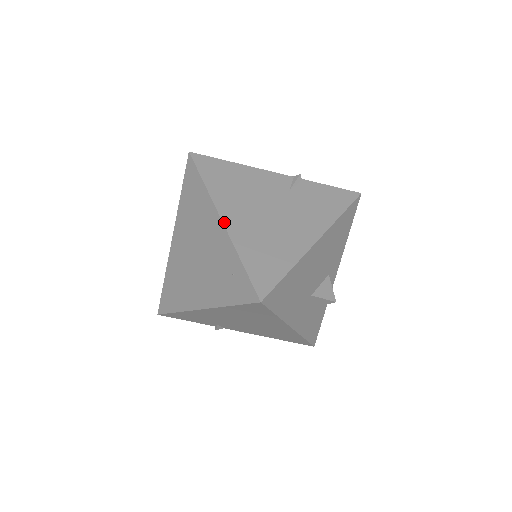
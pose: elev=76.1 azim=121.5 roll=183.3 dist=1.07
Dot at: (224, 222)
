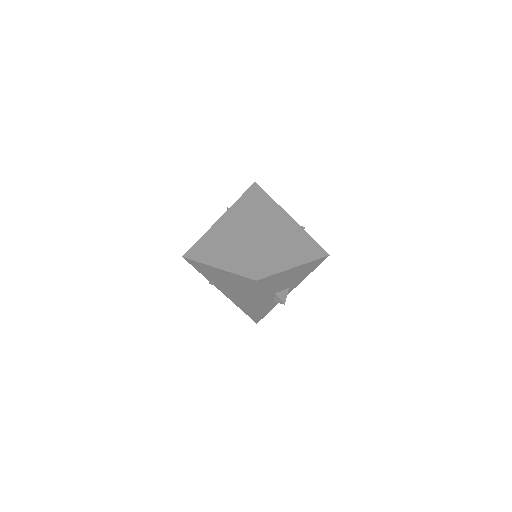
Dot at: (256, 231)
